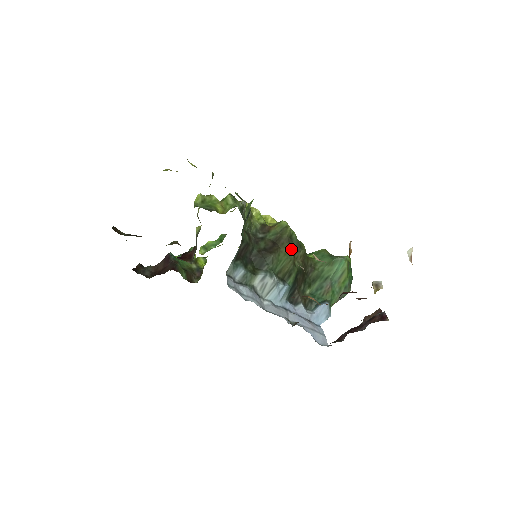
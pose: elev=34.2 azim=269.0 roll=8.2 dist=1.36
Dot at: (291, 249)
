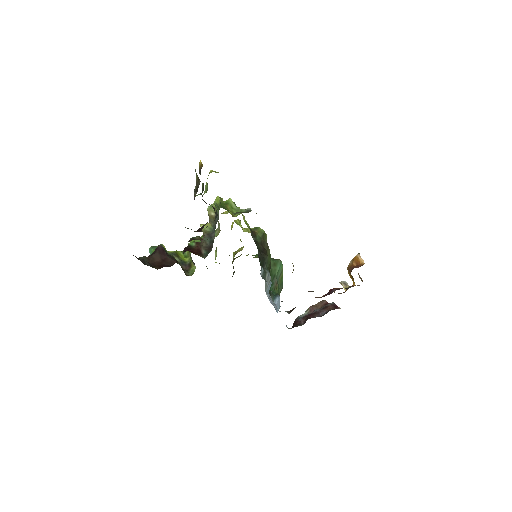
Dot at: occluded
